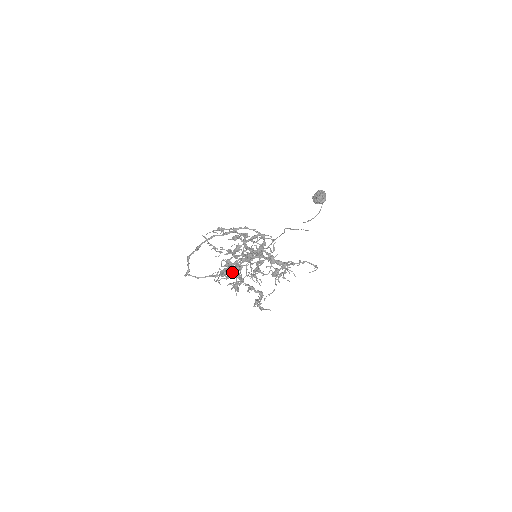
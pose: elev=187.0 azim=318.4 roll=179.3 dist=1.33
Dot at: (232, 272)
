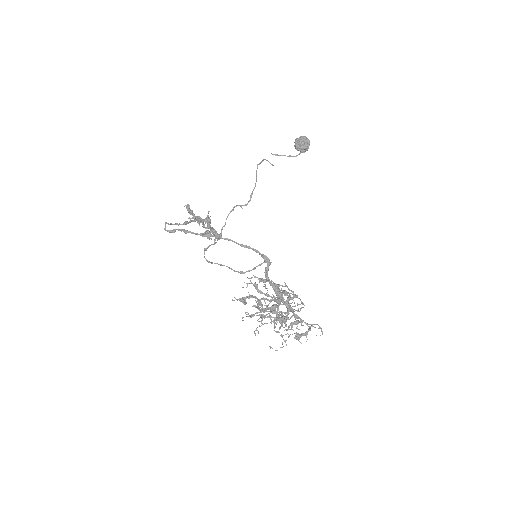
Dot at: (257, 313)
